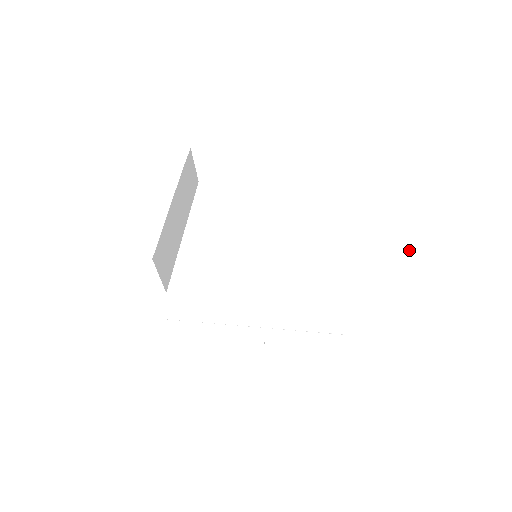
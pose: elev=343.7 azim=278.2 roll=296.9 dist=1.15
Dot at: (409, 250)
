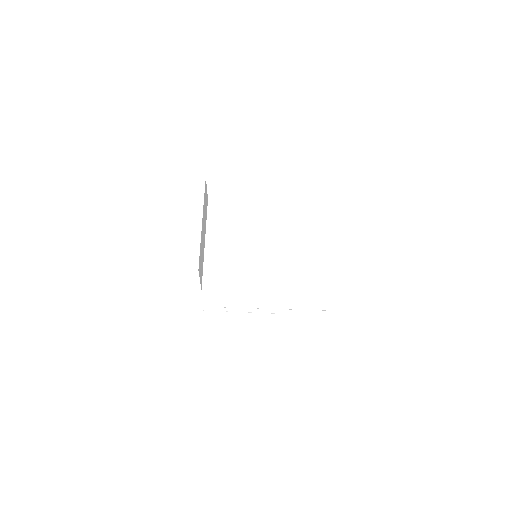
Dot at: (365, 252)
